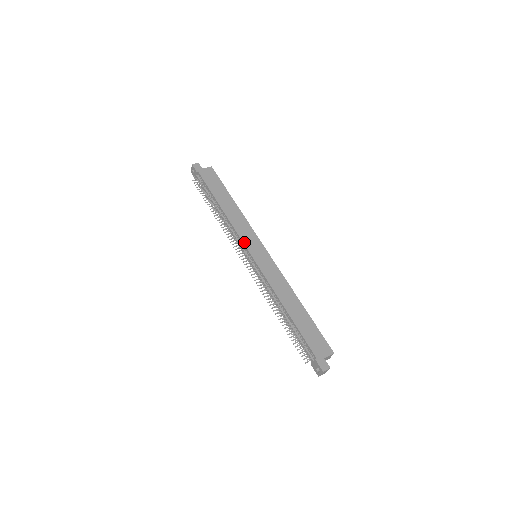
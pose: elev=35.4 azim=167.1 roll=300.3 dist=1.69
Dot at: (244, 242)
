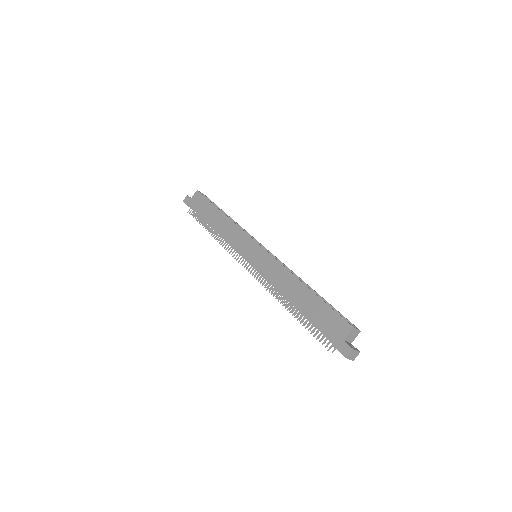
Dot at: (238, 251)
